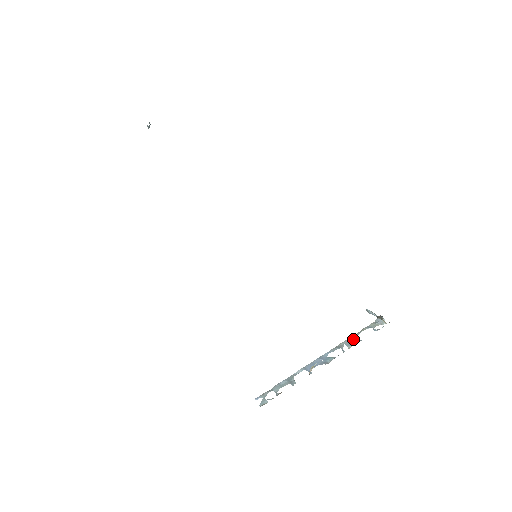
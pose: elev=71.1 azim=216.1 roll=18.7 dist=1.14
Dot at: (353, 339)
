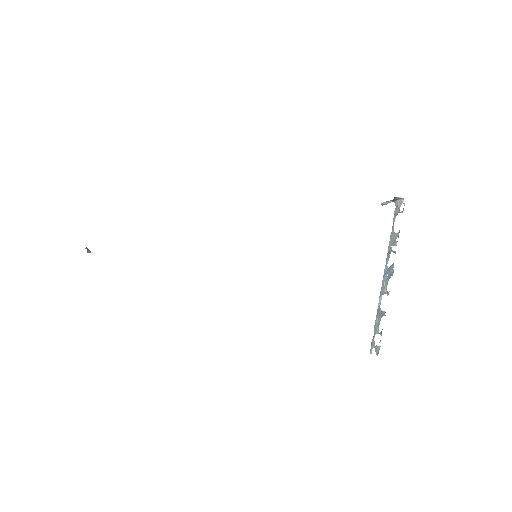
Dot at: (393, 236)
